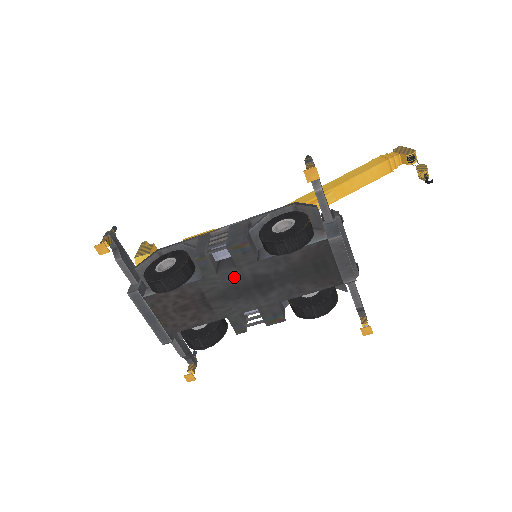
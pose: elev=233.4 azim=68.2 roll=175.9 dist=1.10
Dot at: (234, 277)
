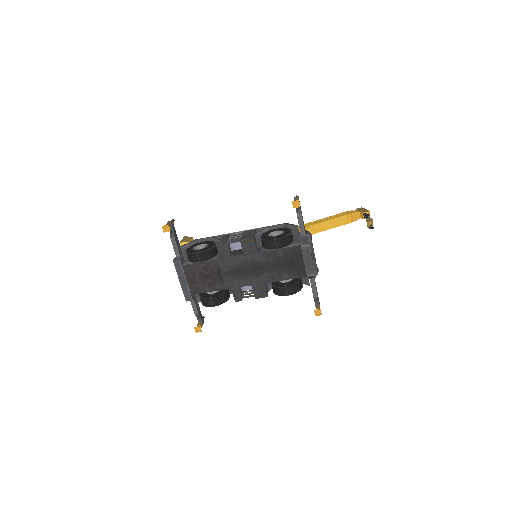
Dot at: (241, 261)
